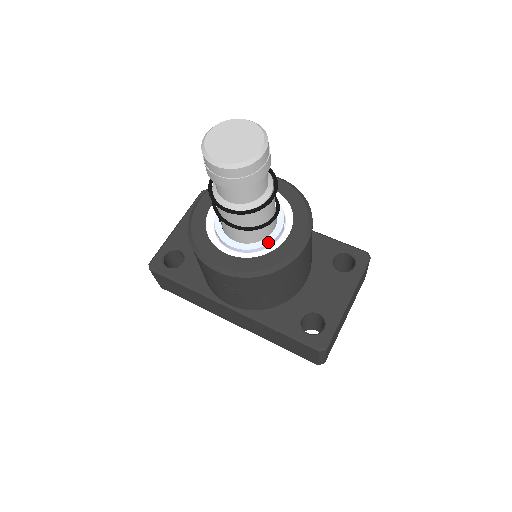
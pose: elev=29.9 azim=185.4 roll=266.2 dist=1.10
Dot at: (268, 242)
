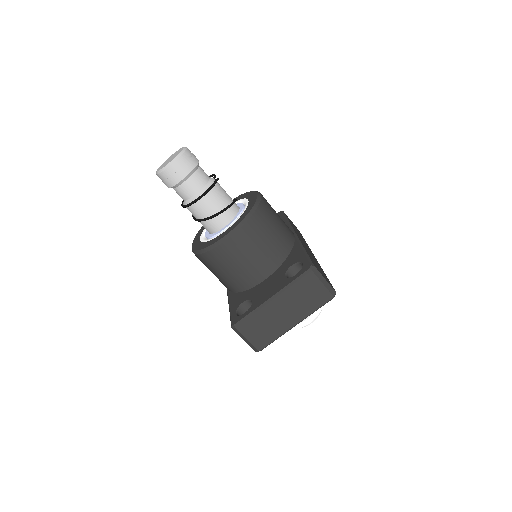
Dot at: (216, 234)
